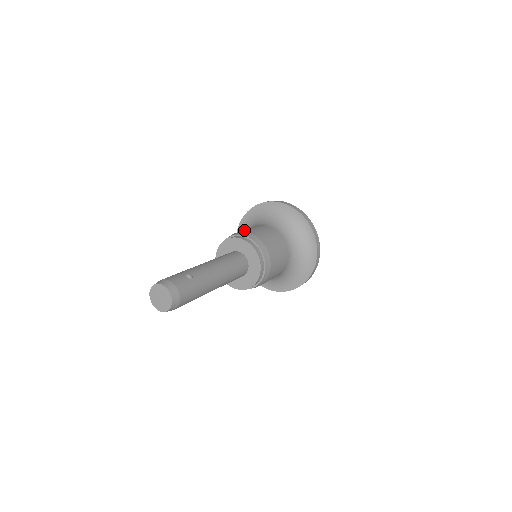
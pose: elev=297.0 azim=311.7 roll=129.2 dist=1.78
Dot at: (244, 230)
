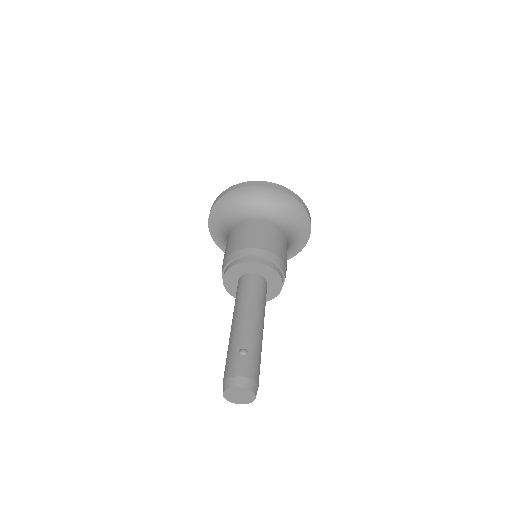
Dot at: (233, 246)
